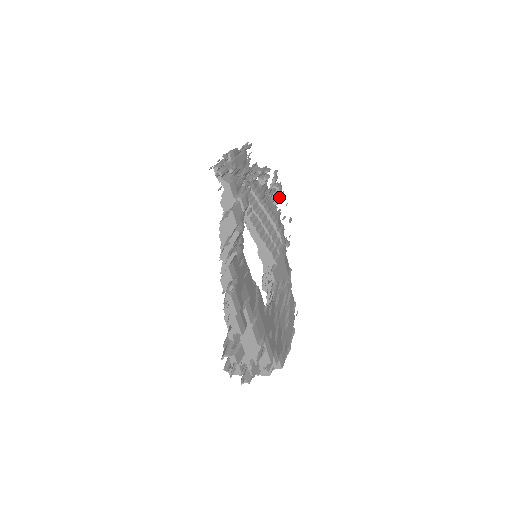
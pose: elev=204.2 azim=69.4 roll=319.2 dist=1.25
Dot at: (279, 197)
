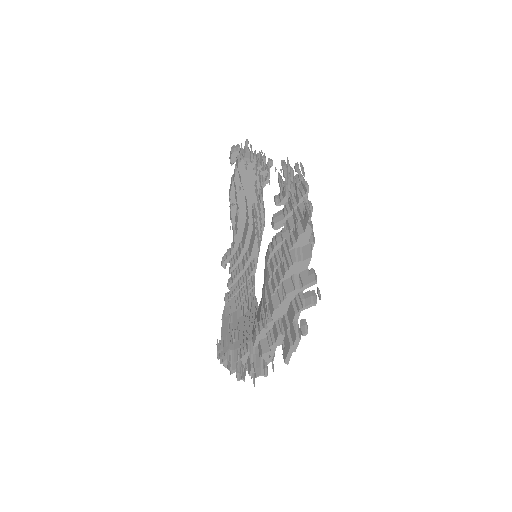
Dot at: (264, 185)
